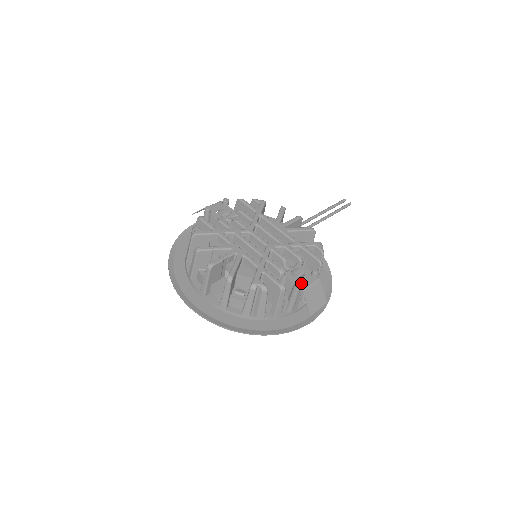
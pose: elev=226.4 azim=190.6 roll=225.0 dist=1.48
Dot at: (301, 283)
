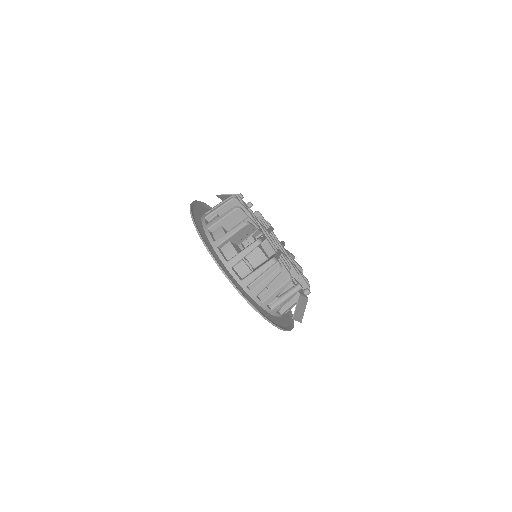
Dot at: (302, 287)
